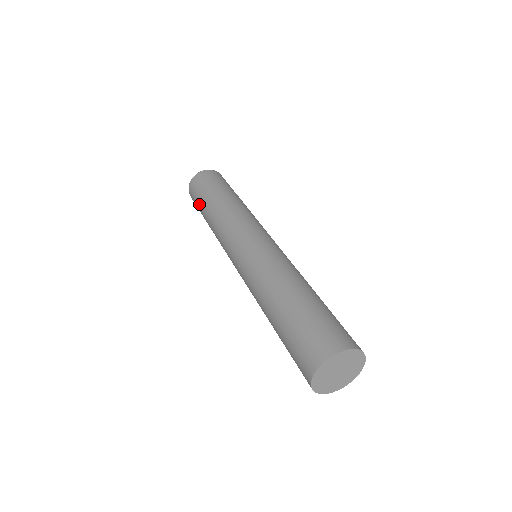
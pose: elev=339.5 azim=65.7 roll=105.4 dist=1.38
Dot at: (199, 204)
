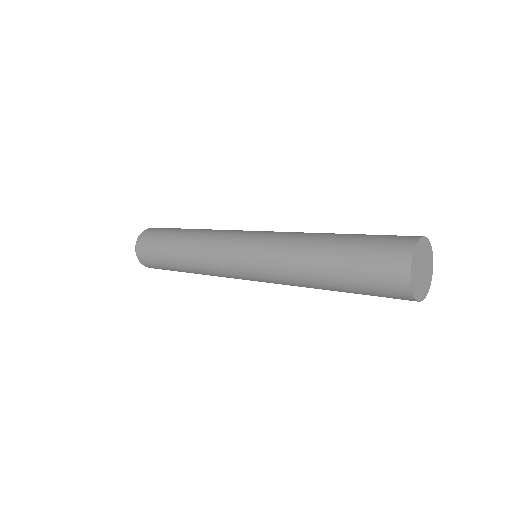
Dot at: occluded
